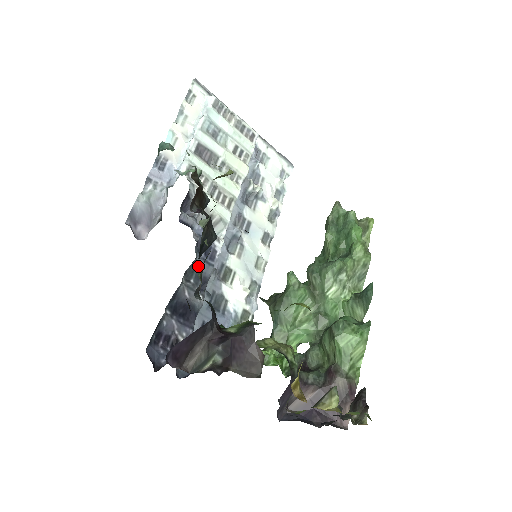
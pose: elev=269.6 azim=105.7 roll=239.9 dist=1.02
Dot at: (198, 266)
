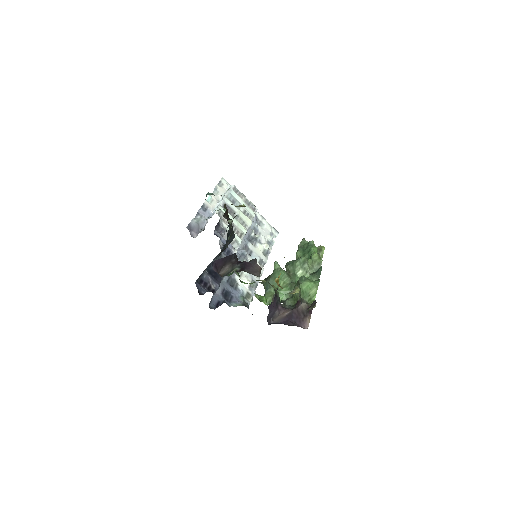
Dot at: occluded
